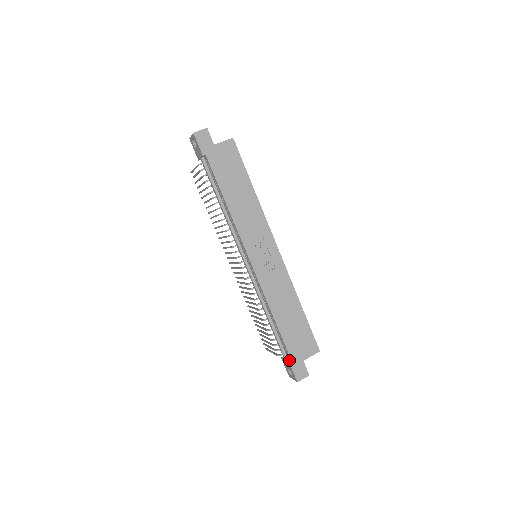
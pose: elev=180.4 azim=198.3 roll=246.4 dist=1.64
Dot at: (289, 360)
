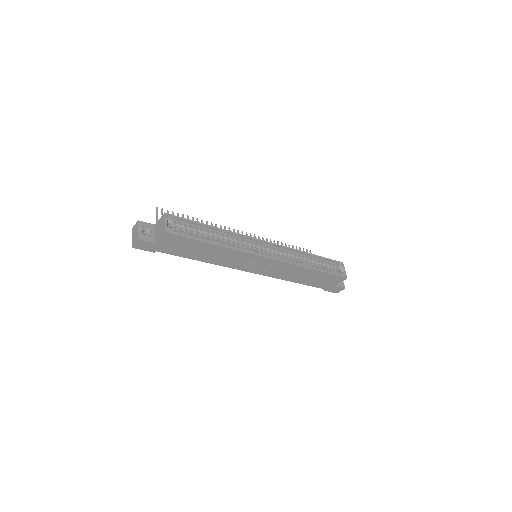
Dot at: occluded
